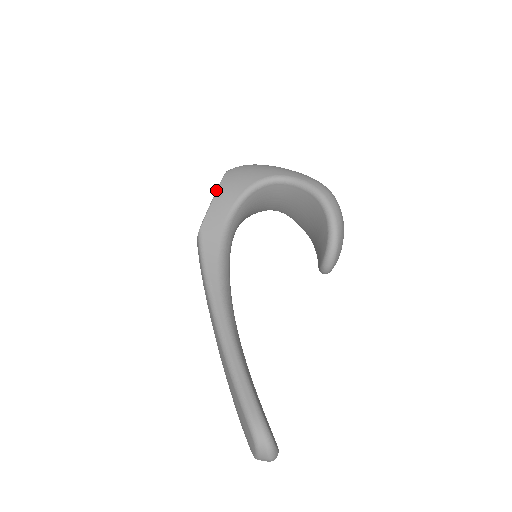
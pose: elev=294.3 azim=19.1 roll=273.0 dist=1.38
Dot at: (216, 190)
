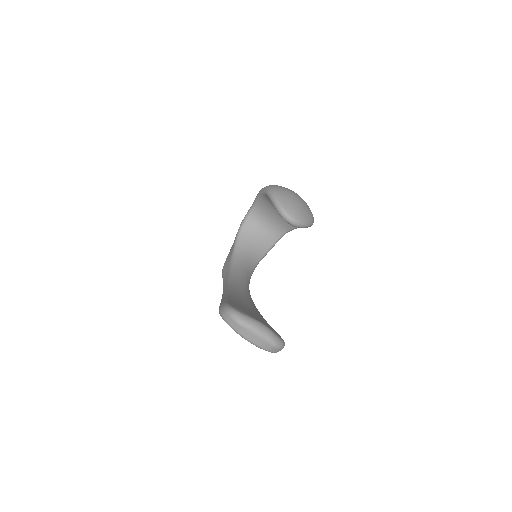
Dot at: occluded
